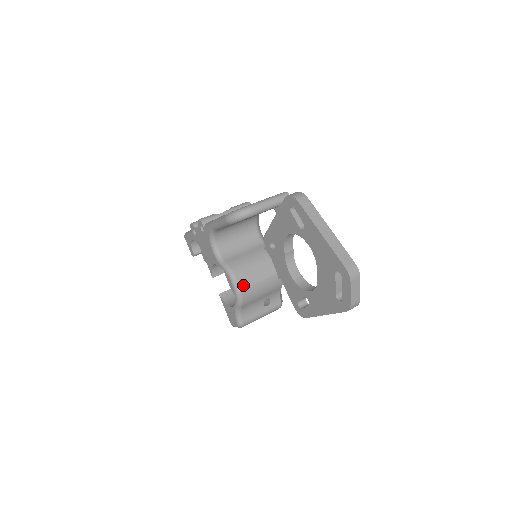
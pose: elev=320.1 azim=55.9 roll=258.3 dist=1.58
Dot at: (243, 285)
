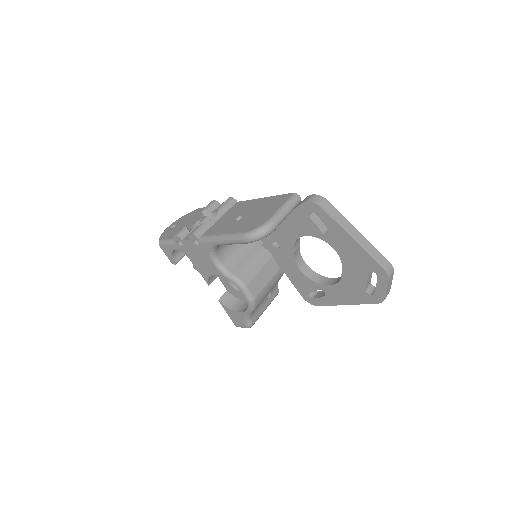
Dot at: (255, 292)
